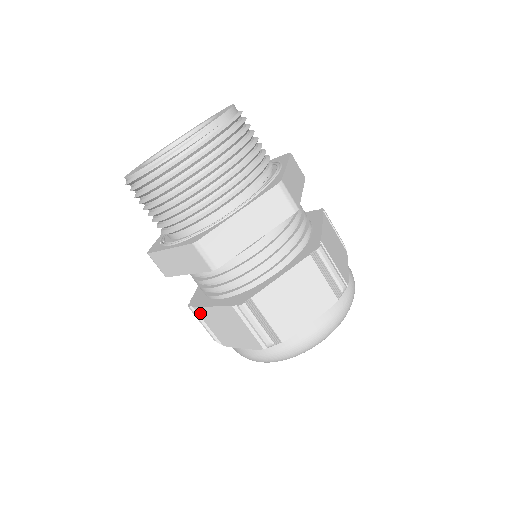
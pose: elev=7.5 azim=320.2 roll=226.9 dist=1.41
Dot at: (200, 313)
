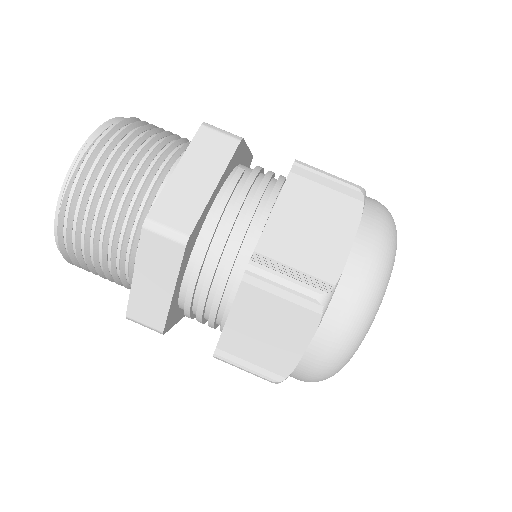
Dot at: (228, 349)
